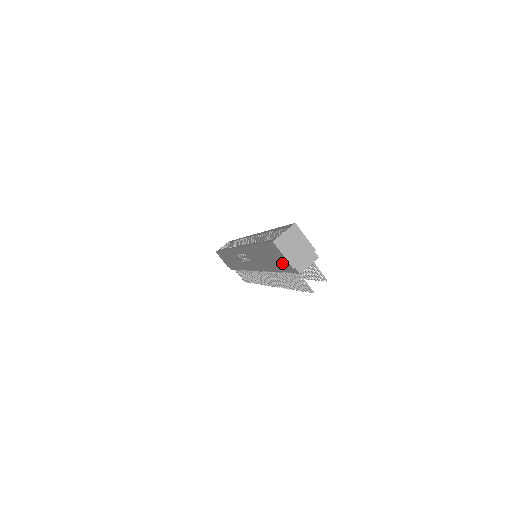
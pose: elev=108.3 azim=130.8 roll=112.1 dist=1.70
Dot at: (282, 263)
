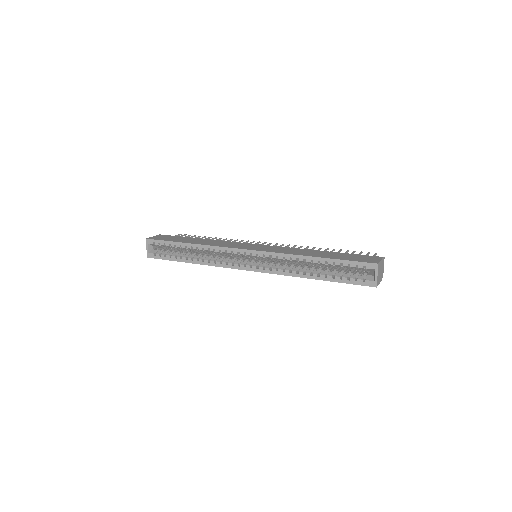
Dot at: occluded
